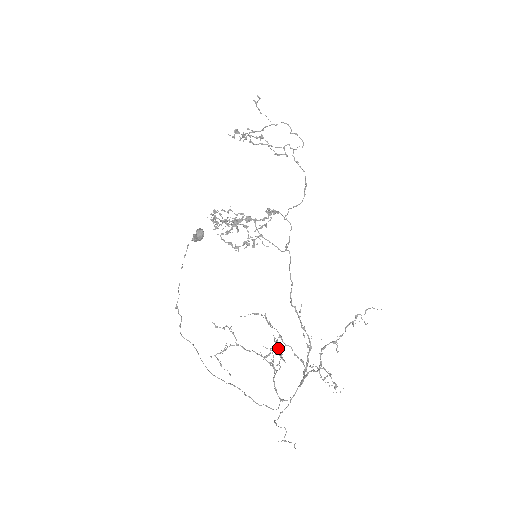
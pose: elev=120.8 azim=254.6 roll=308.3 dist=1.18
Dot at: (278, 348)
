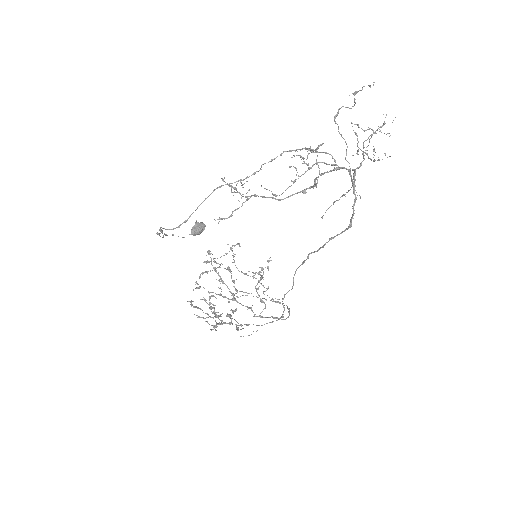
Dot at: occluded
